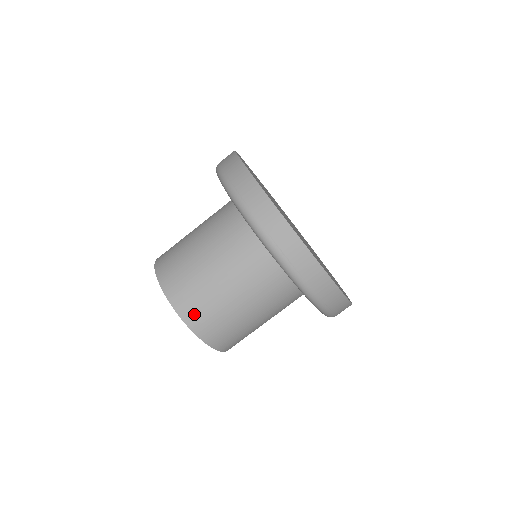
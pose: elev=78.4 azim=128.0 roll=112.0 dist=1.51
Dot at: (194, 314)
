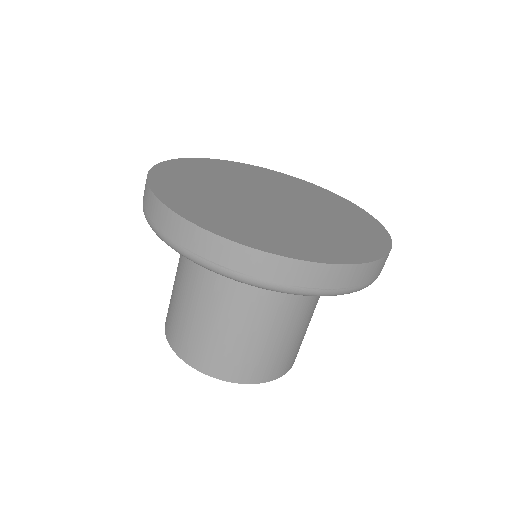
Dot at: (260, 372)
